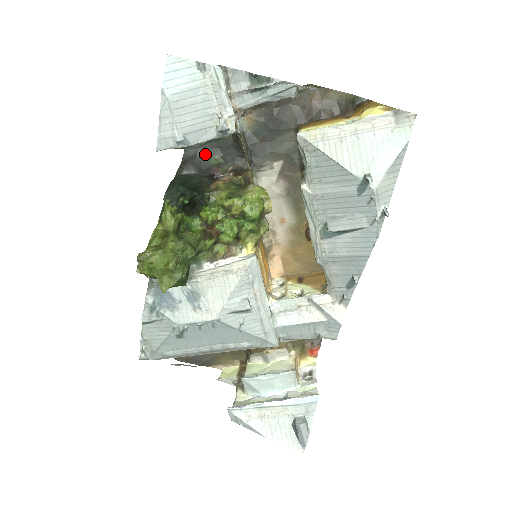
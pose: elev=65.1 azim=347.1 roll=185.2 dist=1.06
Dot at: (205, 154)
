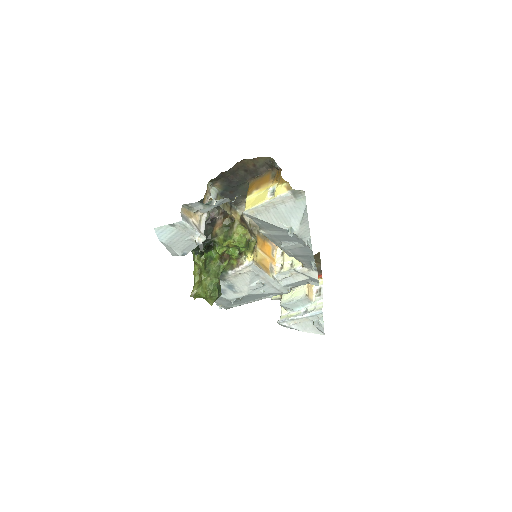
Dot at: occluded
